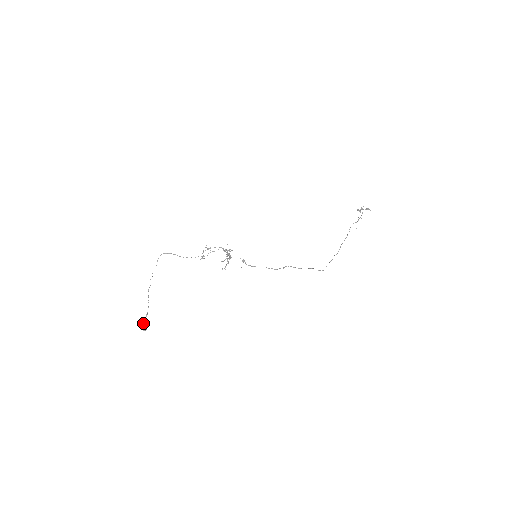
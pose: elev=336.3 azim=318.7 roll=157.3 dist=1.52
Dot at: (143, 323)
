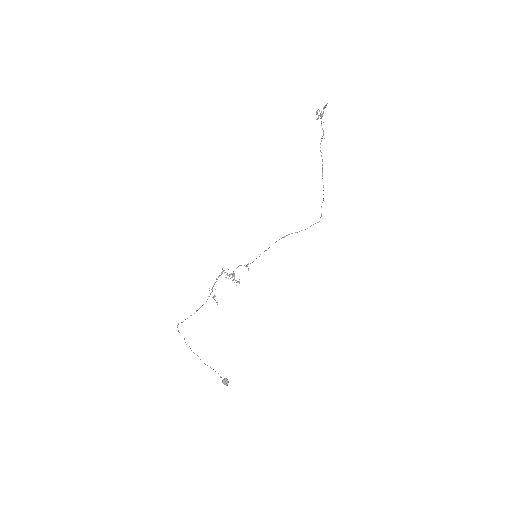
Dot at: (224, 383)
